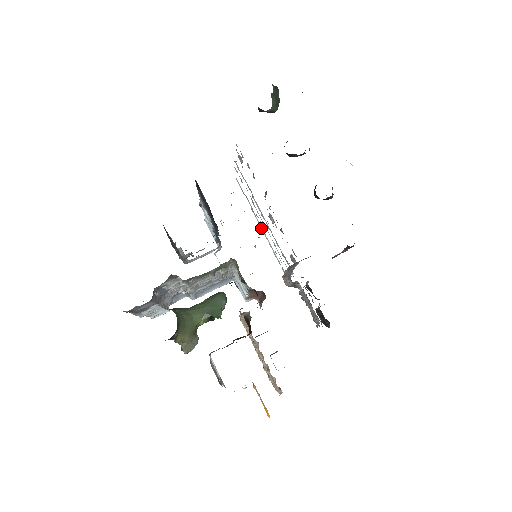
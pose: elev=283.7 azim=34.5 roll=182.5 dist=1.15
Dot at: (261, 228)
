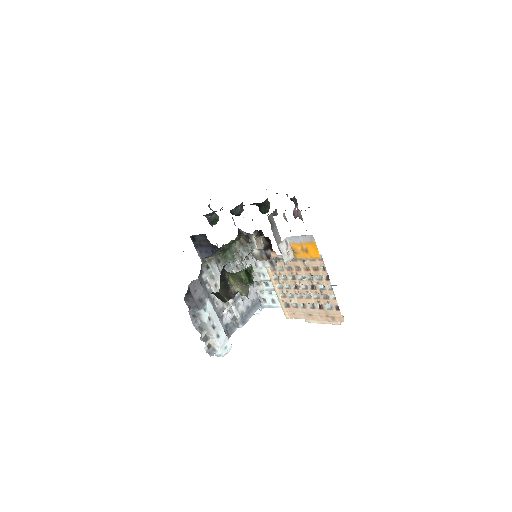
Dot at: occluded
